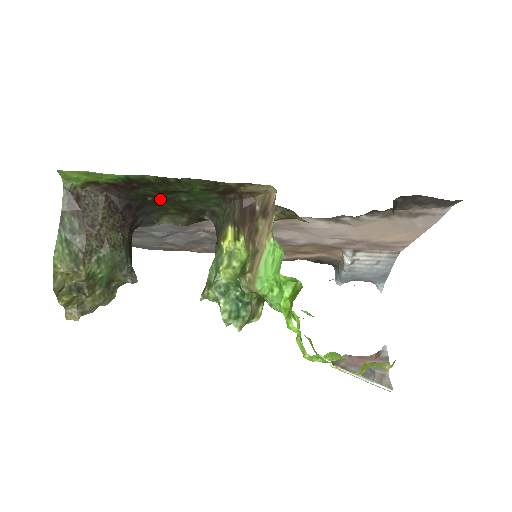
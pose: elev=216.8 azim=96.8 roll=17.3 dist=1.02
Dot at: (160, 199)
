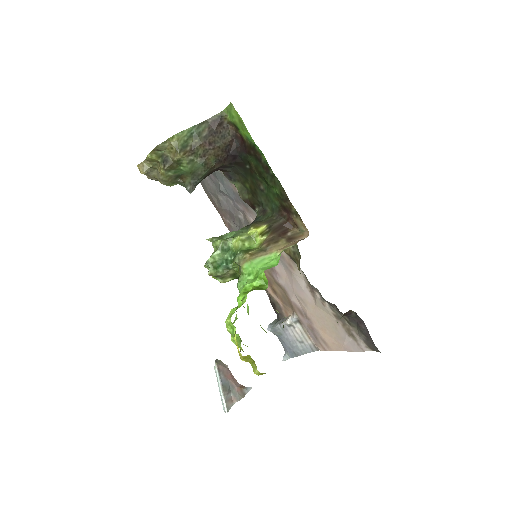
Dot at: (252, 173)
